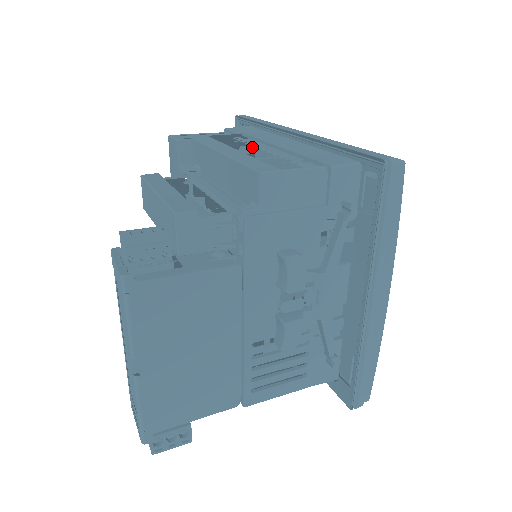
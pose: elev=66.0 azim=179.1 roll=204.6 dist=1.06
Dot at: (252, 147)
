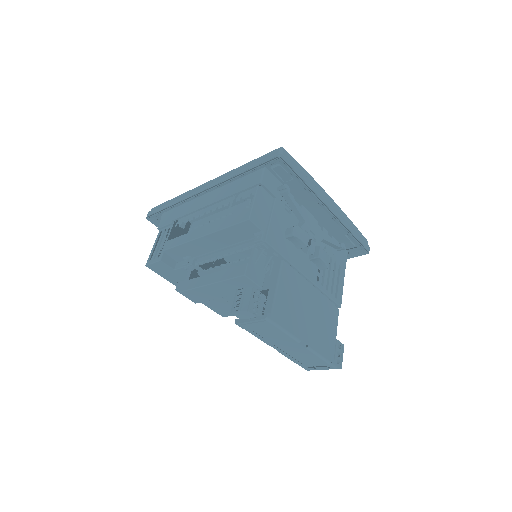
Dot at: occluded
